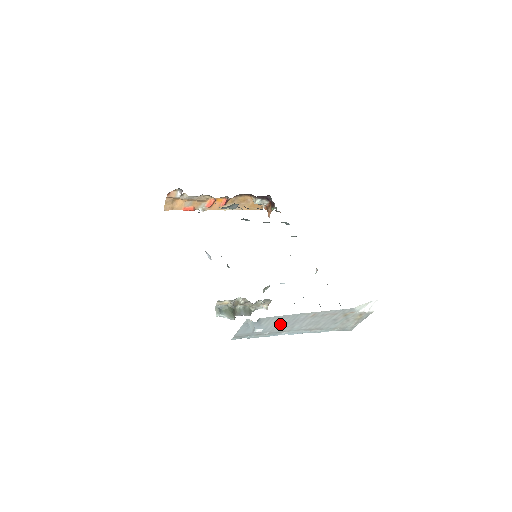
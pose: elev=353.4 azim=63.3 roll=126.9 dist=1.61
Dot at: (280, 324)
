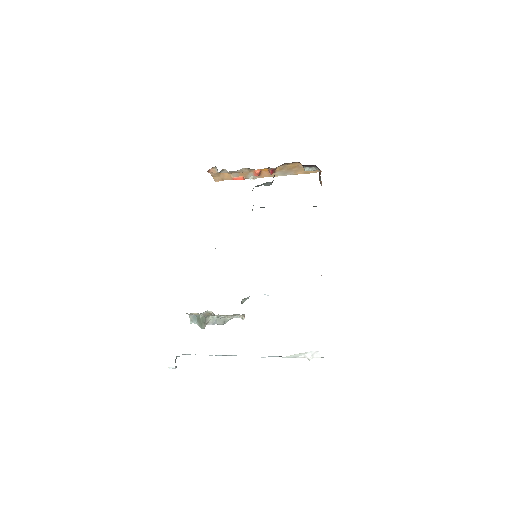
Dot at: occluded
